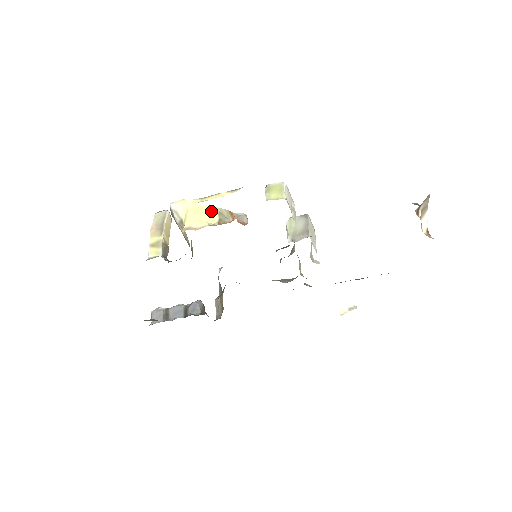
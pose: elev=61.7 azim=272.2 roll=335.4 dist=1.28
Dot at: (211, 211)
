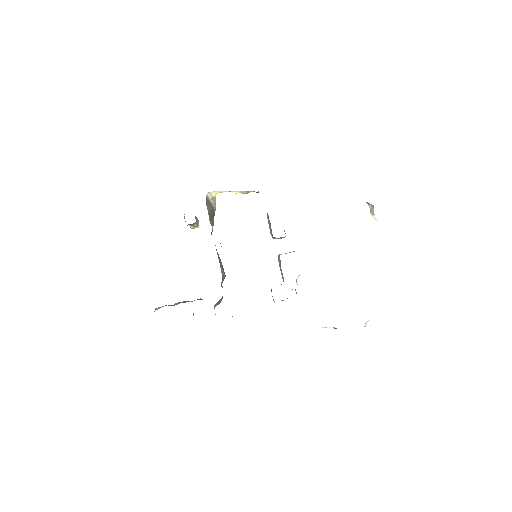
Dot at: (235, 192)
